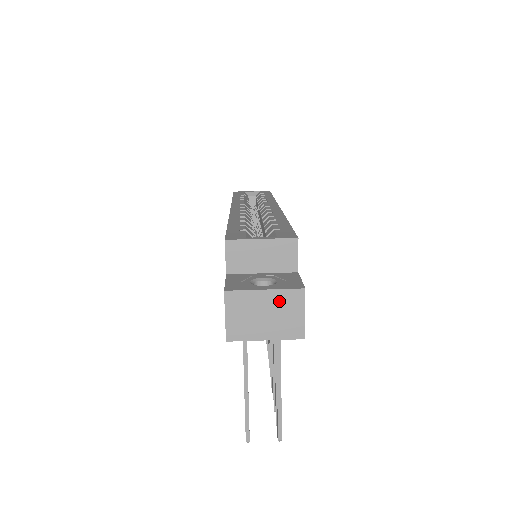
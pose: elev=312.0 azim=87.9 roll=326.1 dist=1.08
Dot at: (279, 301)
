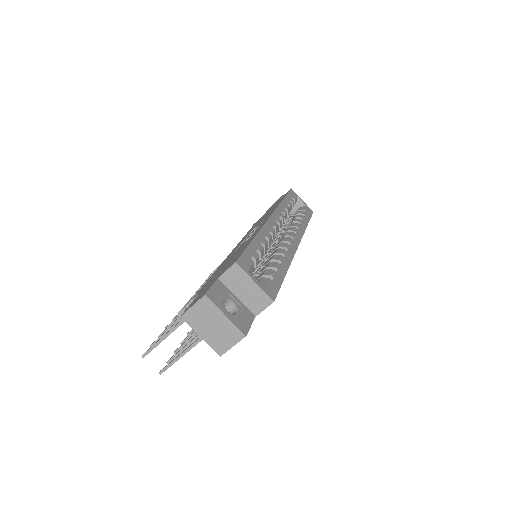
Dot at: (227, 328)
